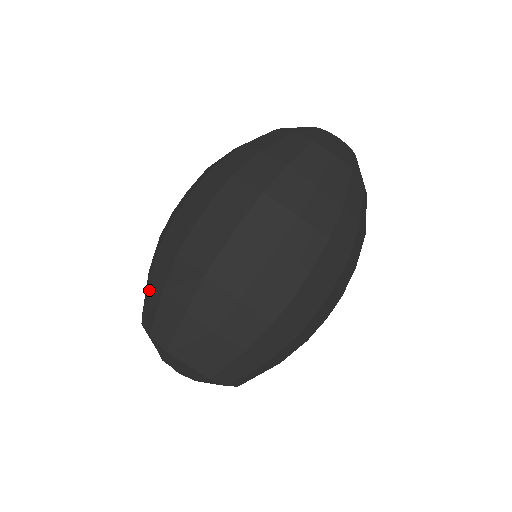
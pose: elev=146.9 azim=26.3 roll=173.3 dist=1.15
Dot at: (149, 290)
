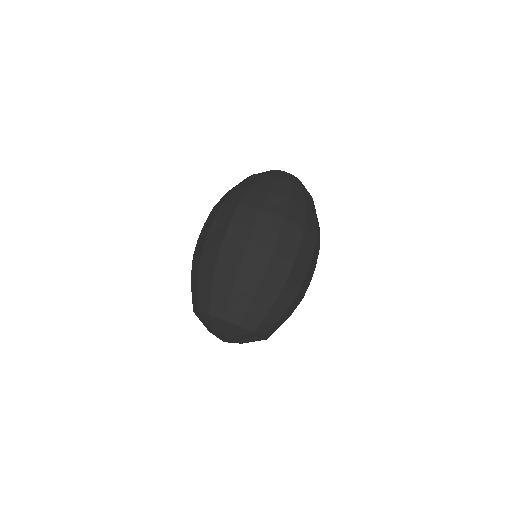
Dot at: (234, 297)
